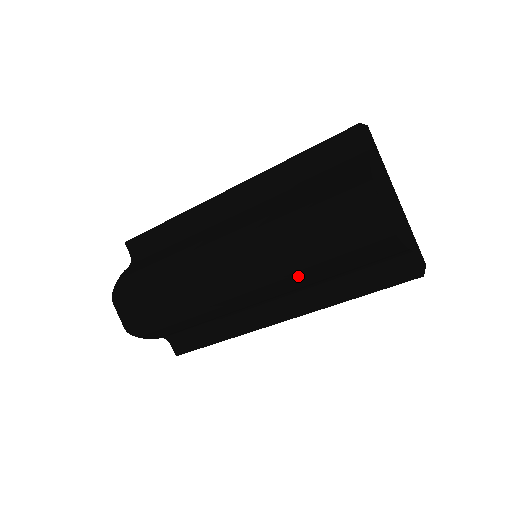
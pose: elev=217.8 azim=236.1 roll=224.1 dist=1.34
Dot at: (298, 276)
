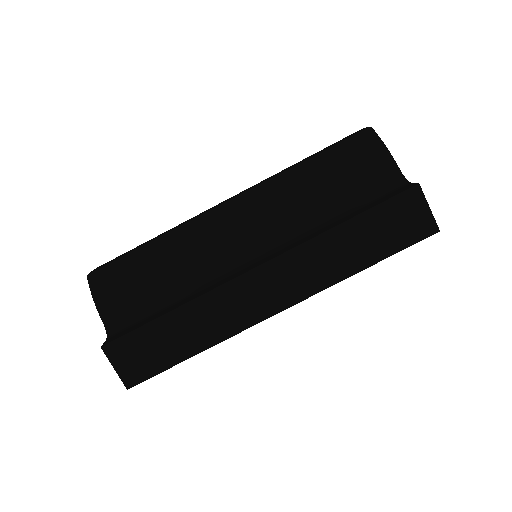
Dot at: (286, 183)
